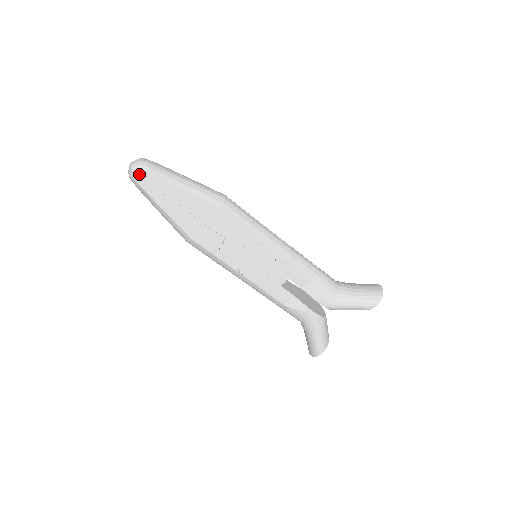
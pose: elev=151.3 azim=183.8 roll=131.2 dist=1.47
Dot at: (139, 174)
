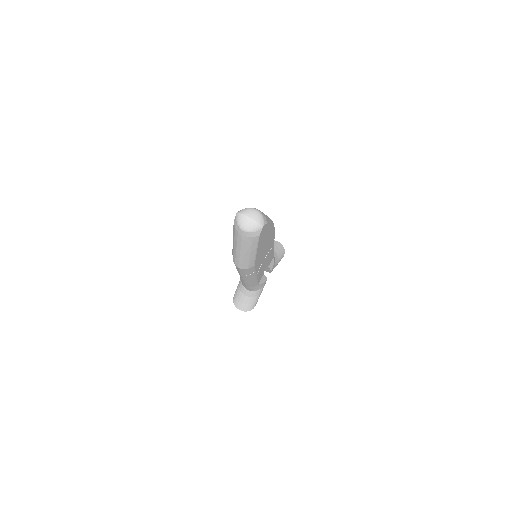
Dot at: (264, 227)
